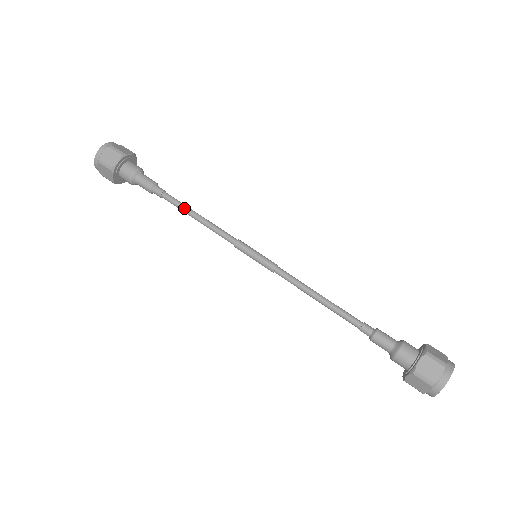
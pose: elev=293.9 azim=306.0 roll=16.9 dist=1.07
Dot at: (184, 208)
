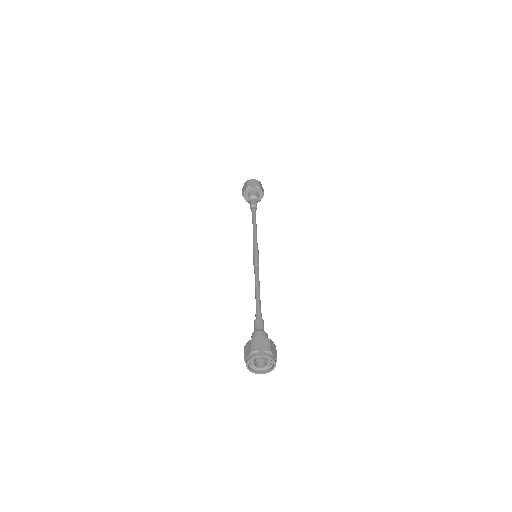
Dot at: (254, 220)
